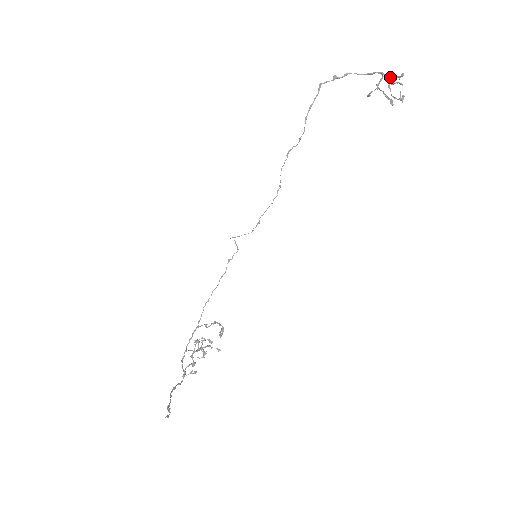
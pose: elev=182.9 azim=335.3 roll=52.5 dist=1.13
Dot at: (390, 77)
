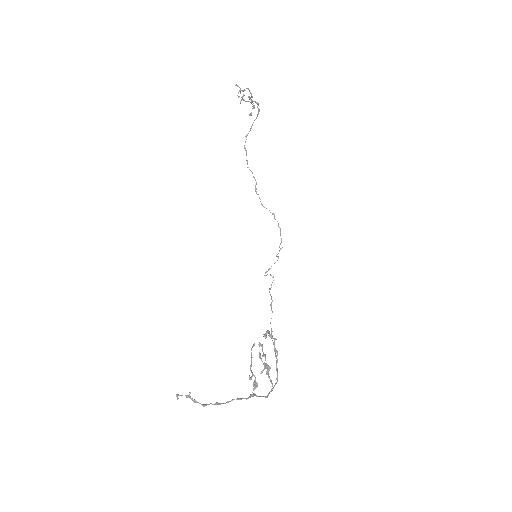
Dot at: (243, 96)
